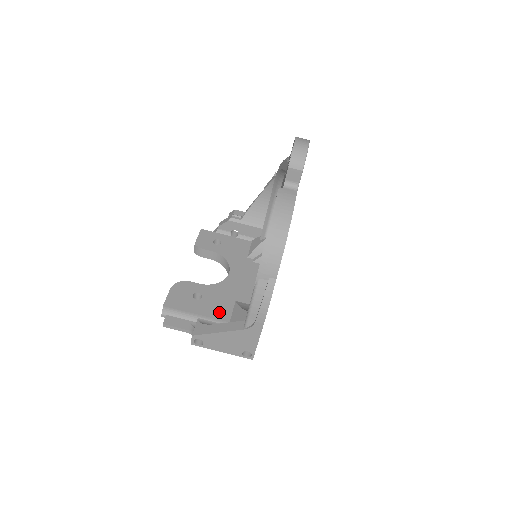
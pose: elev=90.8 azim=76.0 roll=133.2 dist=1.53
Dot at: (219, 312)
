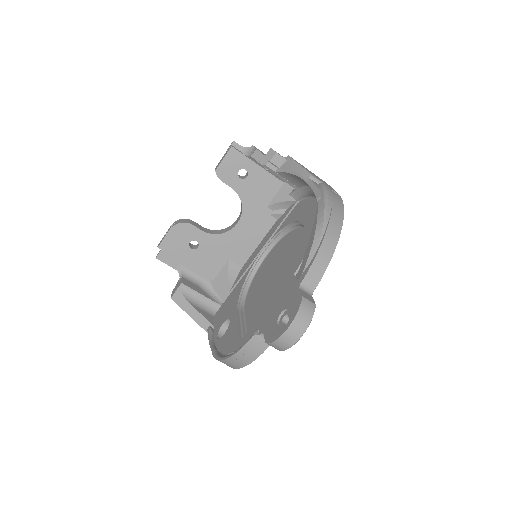
Dot at: (208, 268)
